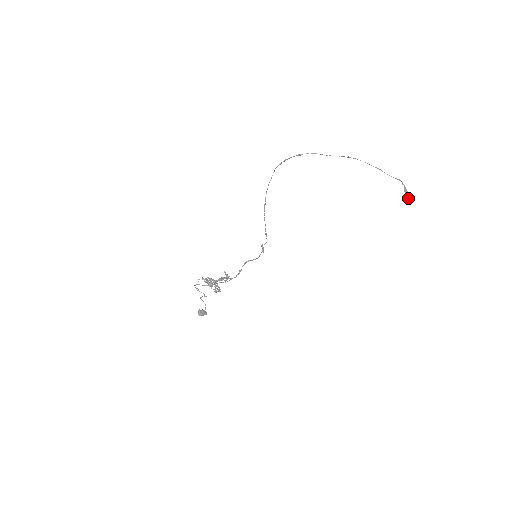
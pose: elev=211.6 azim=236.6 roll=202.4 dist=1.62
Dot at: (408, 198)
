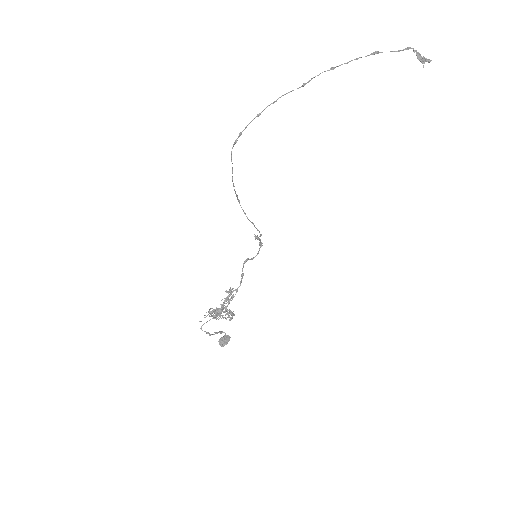
Dot at: occluded
